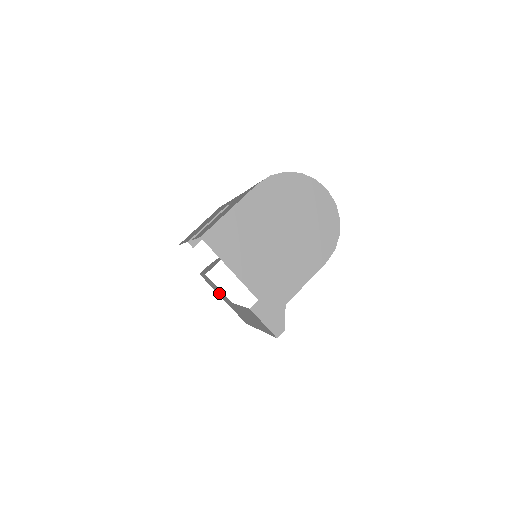
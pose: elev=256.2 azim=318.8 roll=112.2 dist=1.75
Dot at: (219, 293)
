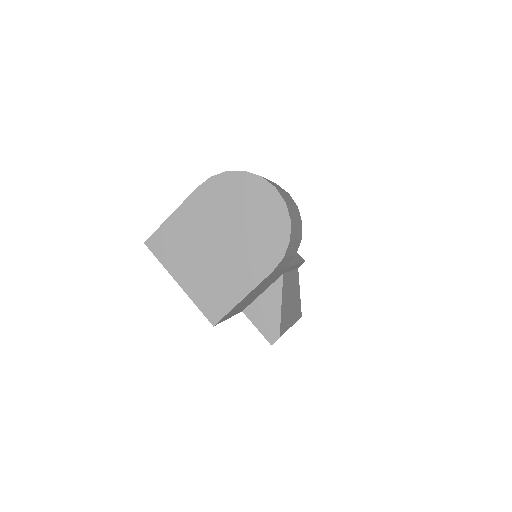
Dot at: occluded
